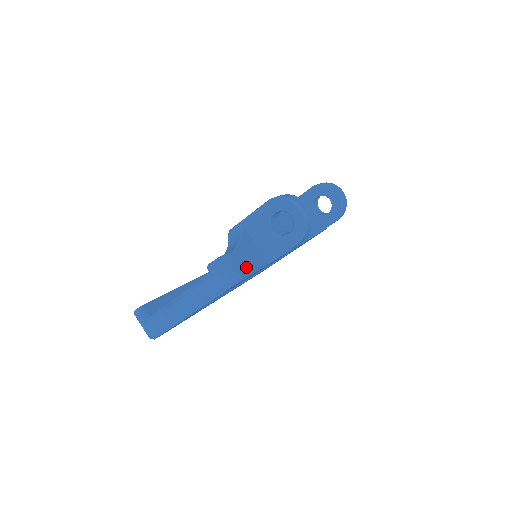
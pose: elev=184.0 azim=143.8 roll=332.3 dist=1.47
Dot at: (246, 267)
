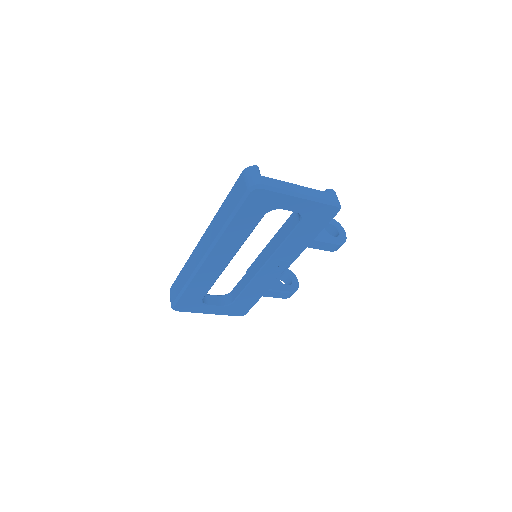
Dot at: occluded
